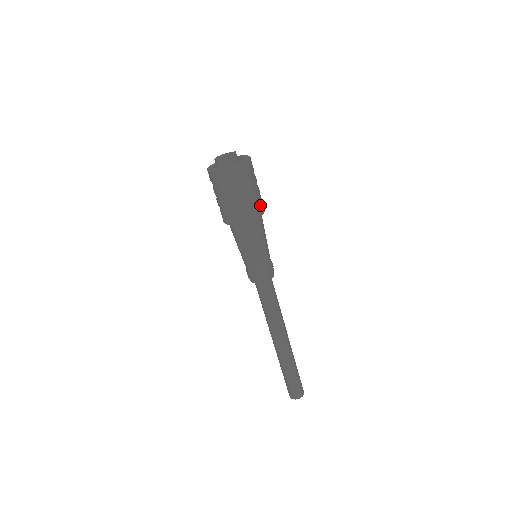
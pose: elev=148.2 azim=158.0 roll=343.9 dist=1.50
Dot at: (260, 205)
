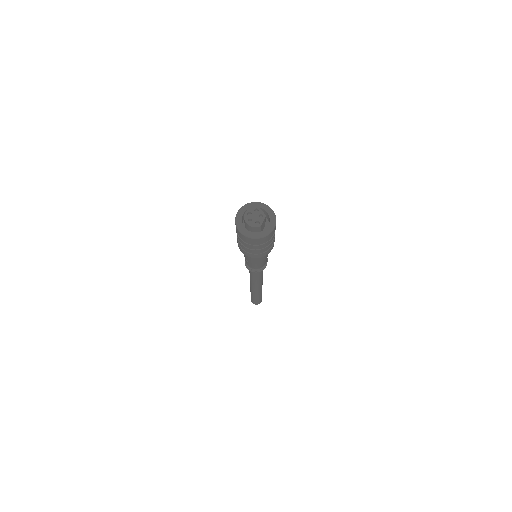
Dot at: occluded
